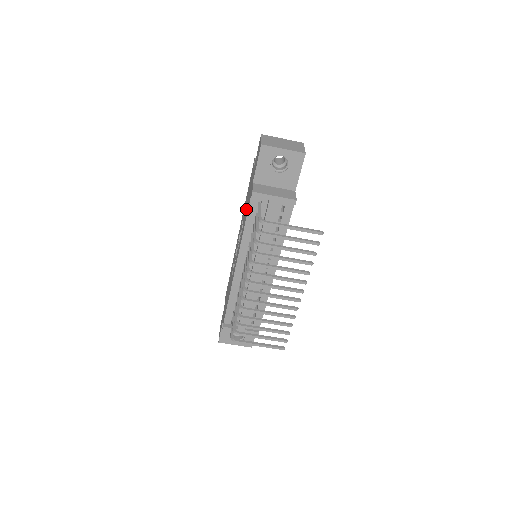
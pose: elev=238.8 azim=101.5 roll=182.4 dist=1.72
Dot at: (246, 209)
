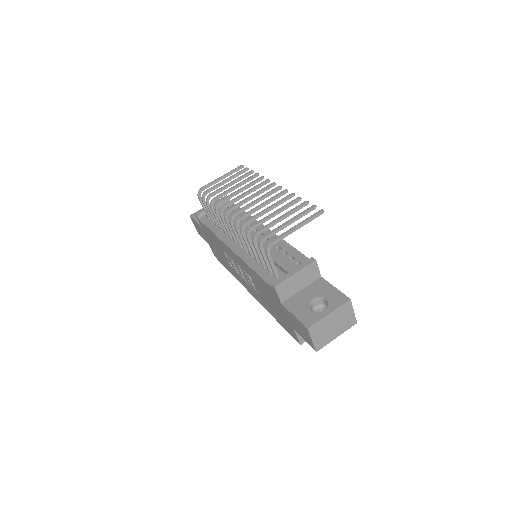
Dot at: (215, 243)
